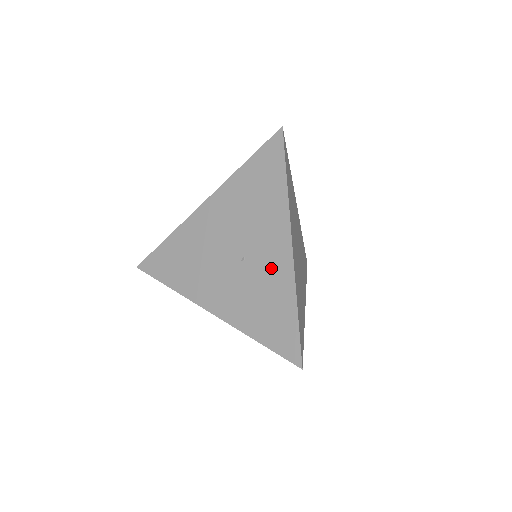
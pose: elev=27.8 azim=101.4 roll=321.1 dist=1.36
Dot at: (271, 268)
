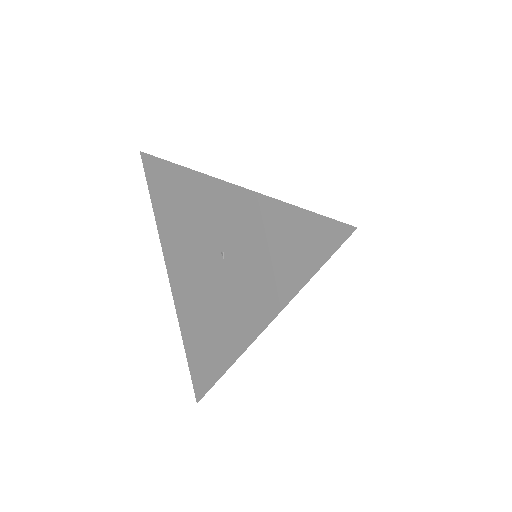
Dot at: (239, 220)
